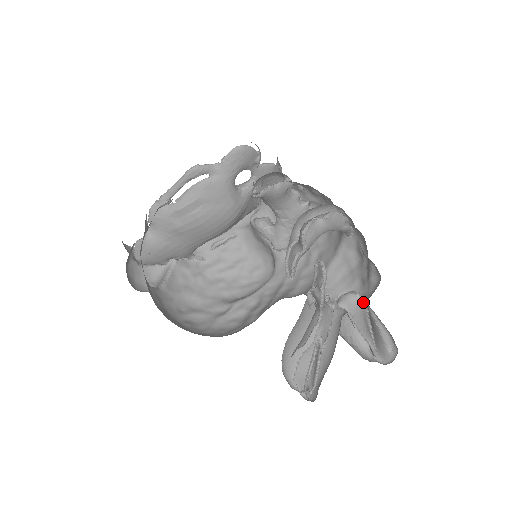
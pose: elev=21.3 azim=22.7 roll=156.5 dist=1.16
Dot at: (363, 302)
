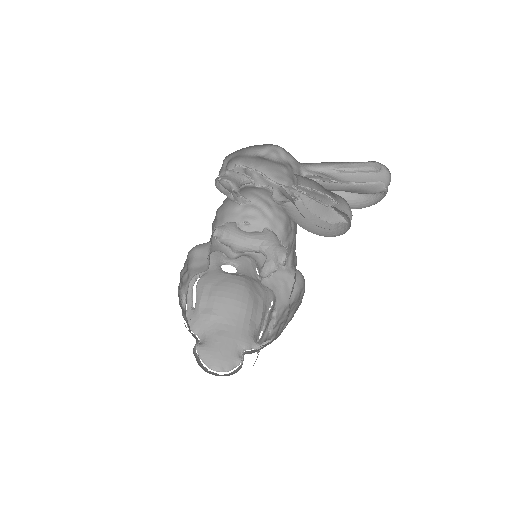
Dot at: occluded
